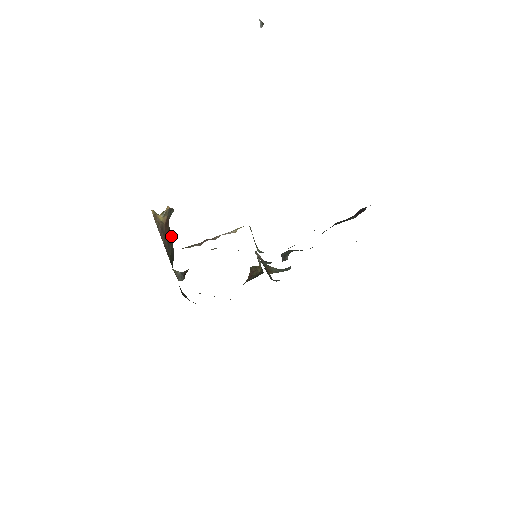
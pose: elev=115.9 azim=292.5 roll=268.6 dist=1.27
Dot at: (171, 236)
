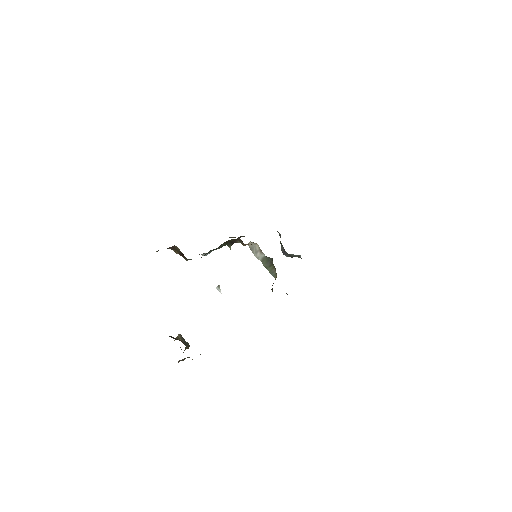
Dot at: occluded
